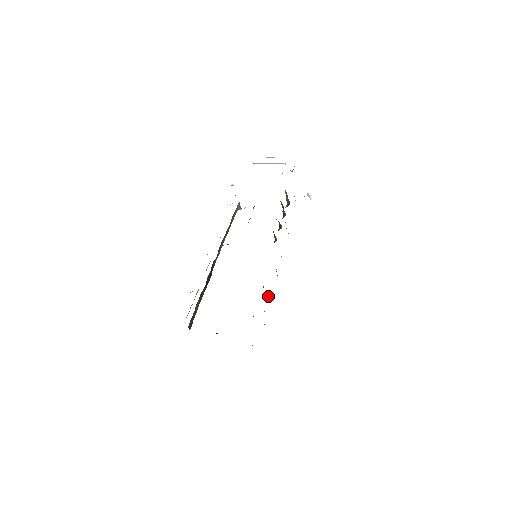
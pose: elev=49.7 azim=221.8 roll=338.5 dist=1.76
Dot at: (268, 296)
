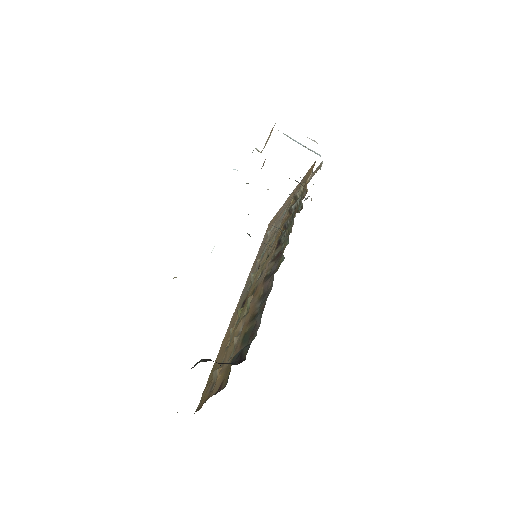
Dot at: (241, 308)
